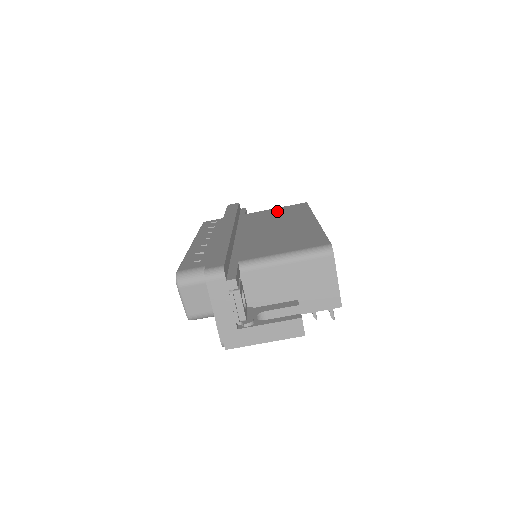
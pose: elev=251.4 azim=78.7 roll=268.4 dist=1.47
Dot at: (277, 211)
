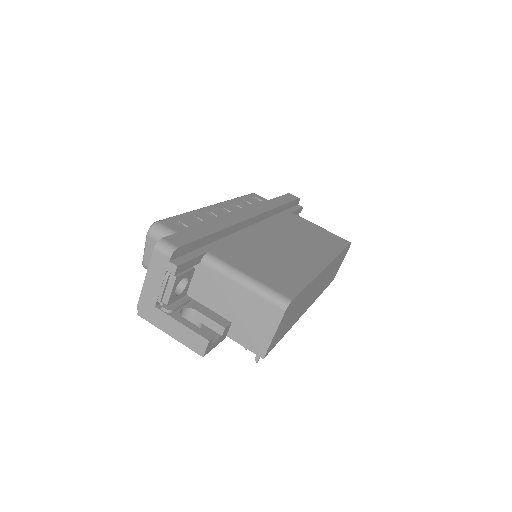
Dot at: (316, 231)
